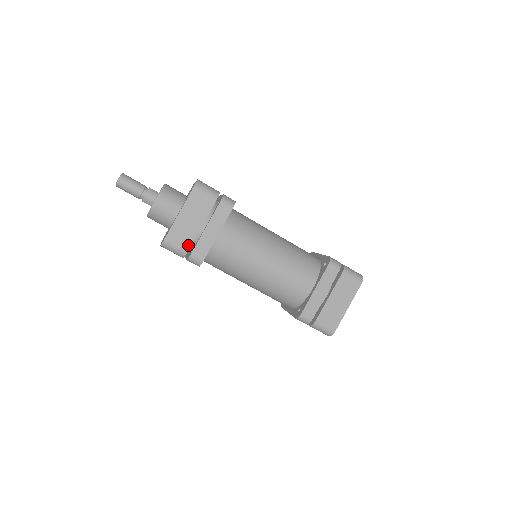
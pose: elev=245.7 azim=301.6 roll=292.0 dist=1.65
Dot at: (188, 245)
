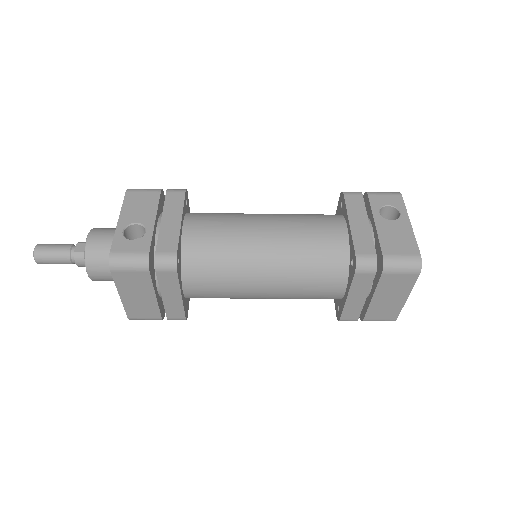
Dot at: (157, 315)
